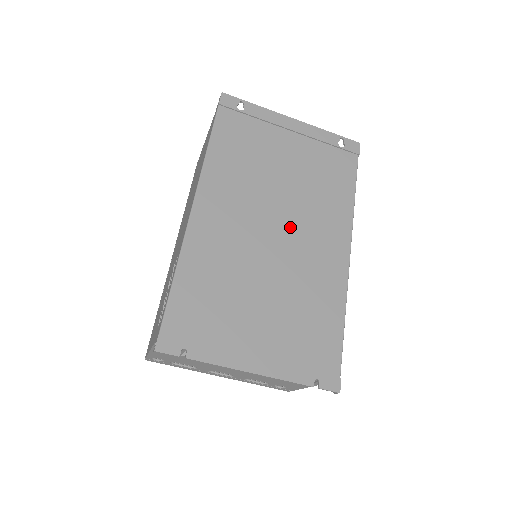
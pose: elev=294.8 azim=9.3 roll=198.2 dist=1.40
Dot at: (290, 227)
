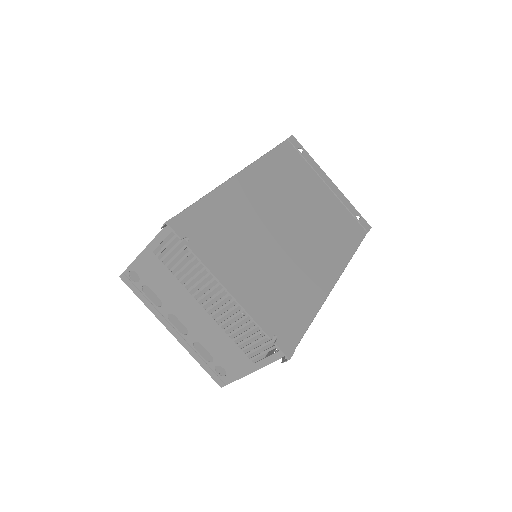
Dot at: (302, 233)
